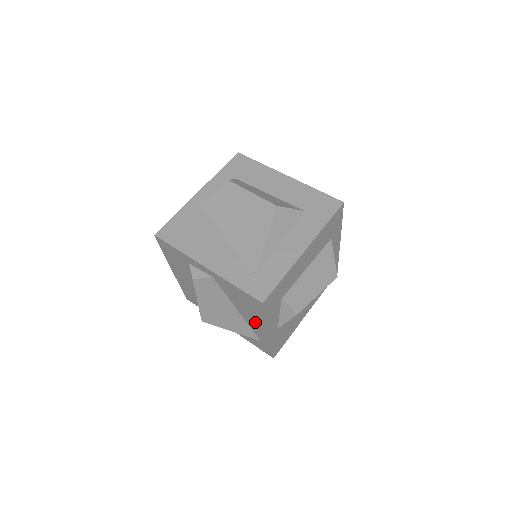
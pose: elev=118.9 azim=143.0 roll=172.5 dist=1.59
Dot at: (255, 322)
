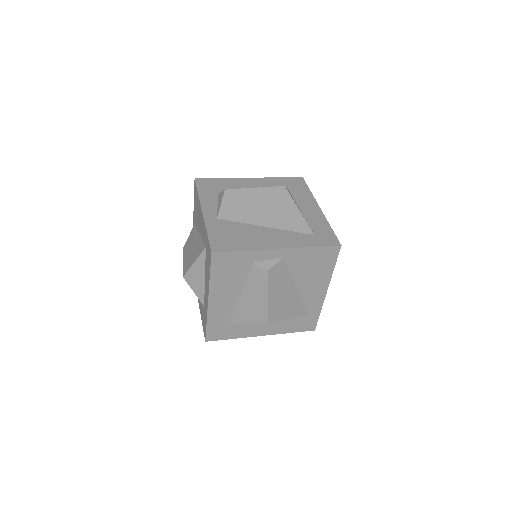
Dot at: (315, 287)
